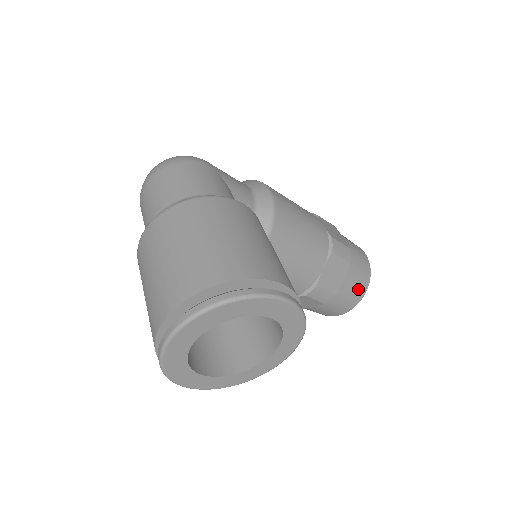
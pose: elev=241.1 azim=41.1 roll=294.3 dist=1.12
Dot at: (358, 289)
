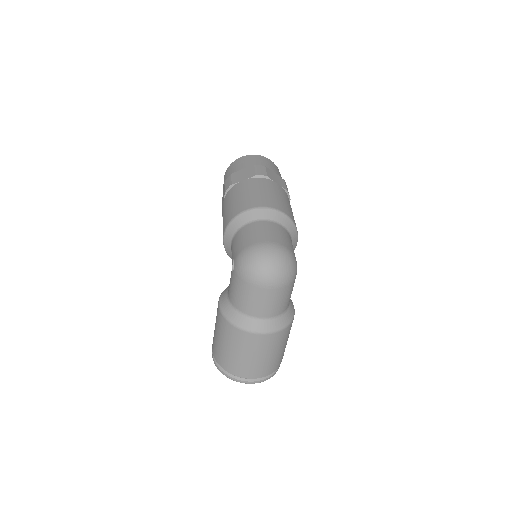
Dot at: occluded
